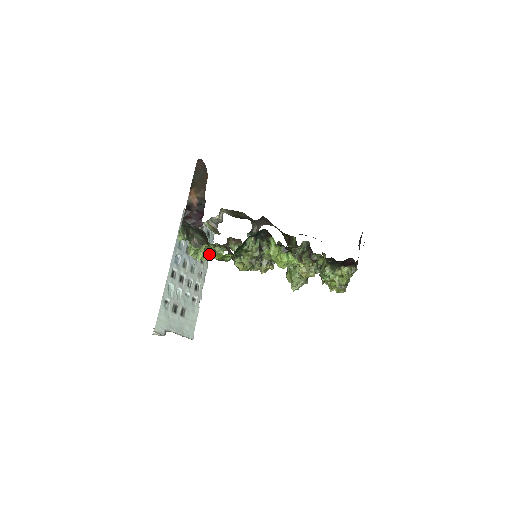
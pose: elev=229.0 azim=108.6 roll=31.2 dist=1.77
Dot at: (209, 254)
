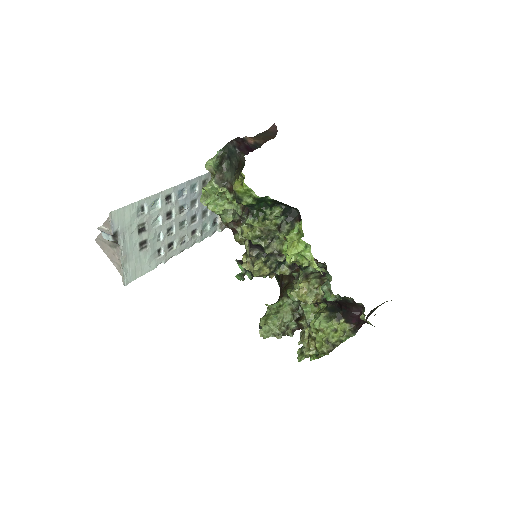
Dot at: (219, 207)
